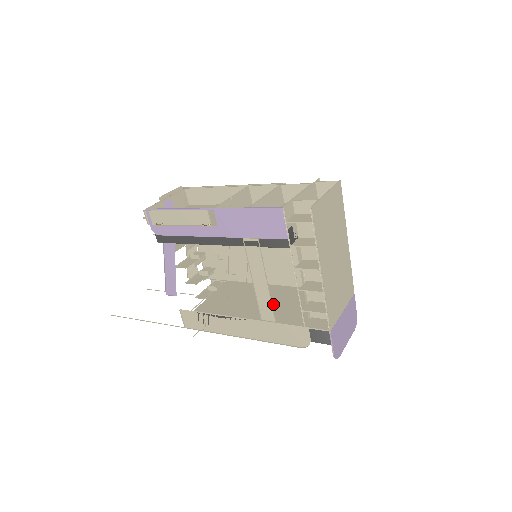
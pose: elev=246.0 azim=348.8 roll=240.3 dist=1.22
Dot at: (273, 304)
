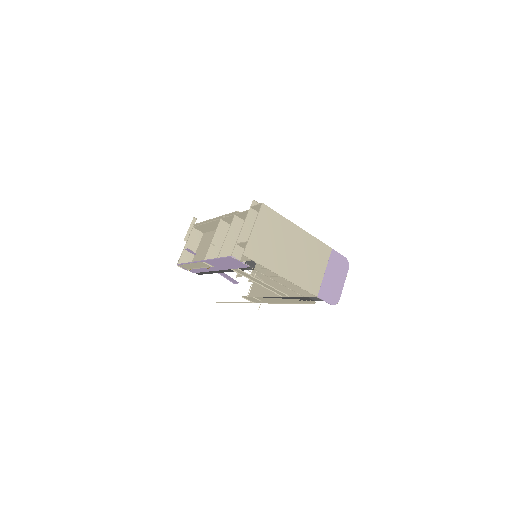
Dot at: occluded
